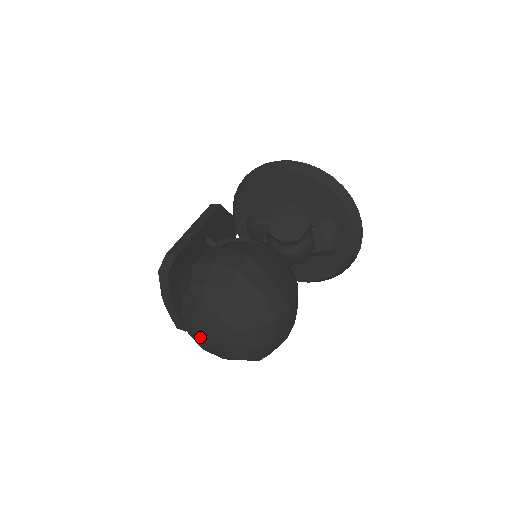
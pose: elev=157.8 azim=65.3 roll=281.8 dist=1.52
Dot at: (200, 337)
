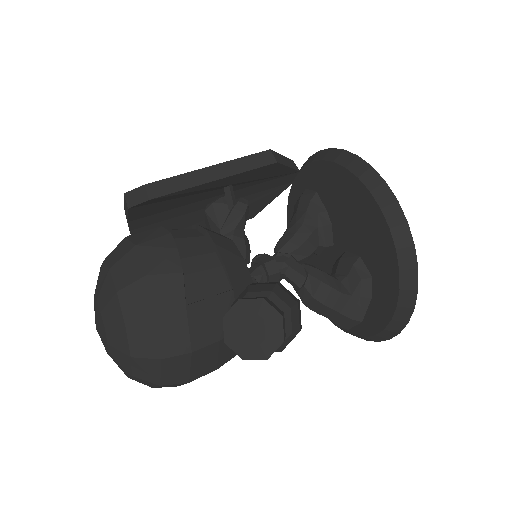
Dot at: occluded
